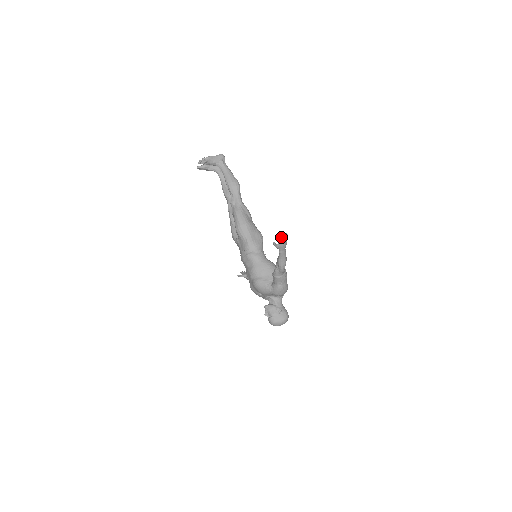
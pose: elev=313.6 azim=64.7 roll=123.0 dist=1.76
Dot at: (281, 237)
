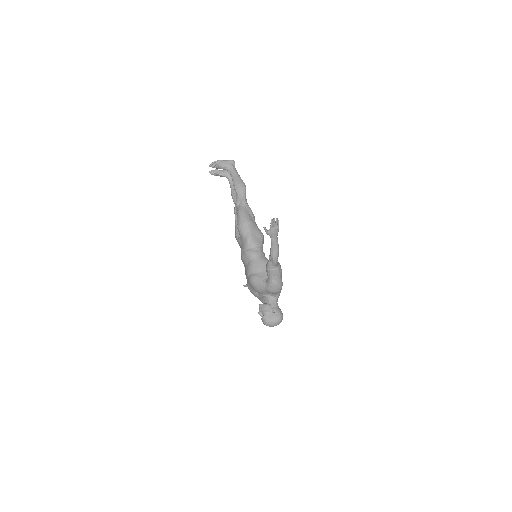
Dot at: (272, 222)
